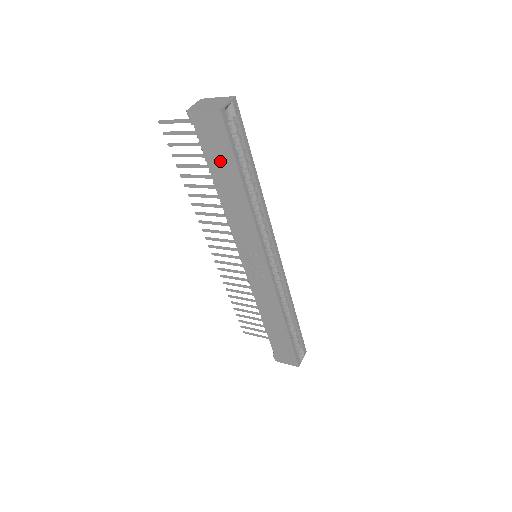
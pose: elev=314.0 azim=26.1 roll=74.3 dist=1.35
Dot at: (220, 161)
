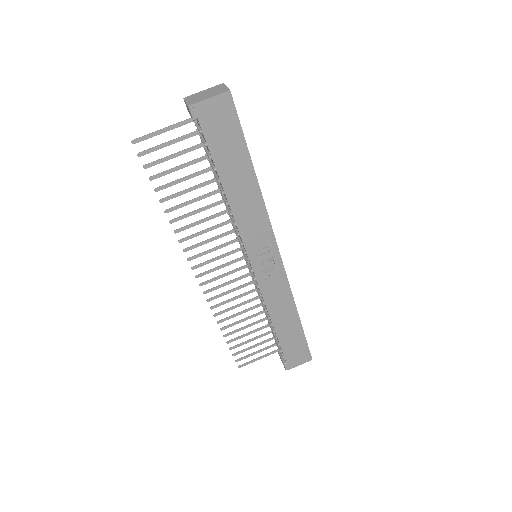
Dot at: (228, 151)
